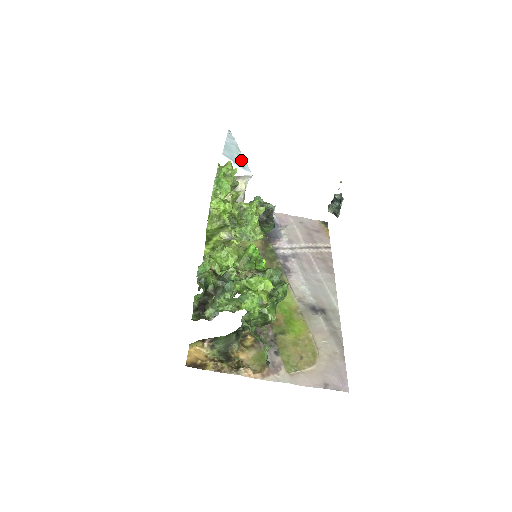
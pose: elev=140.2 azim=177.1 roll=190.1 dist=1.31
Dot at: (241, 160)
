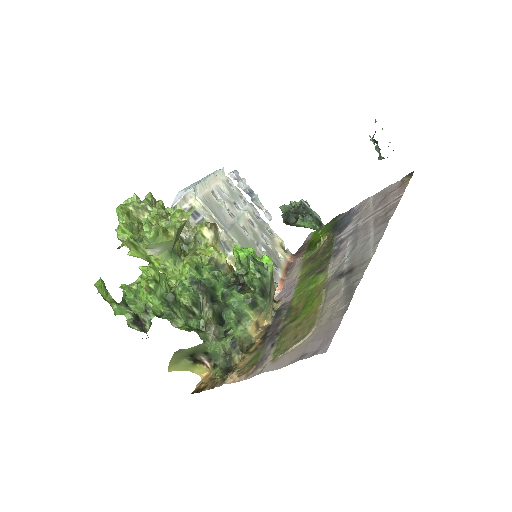
Dot at: occluded
